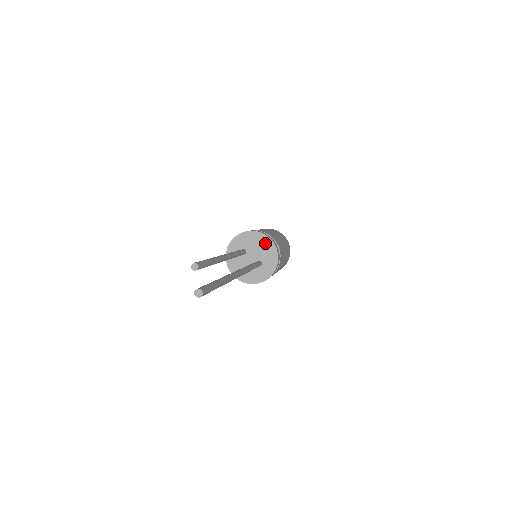
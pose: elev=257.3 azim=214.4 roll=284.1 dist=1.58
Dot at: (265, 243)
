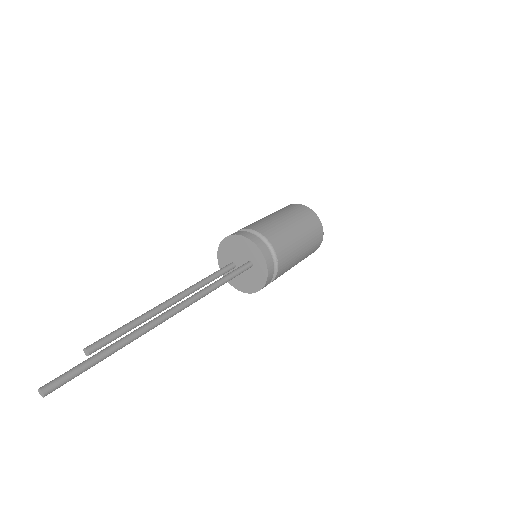
Dot at: (237, 242)
